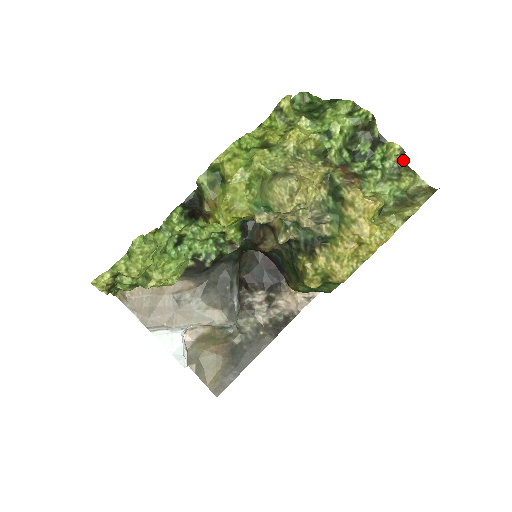
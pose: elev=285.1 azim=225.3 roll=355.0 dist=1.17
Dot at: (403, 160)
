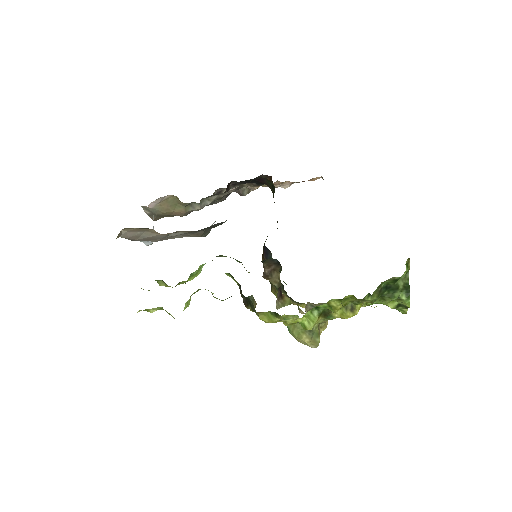
Dot at: occluded
